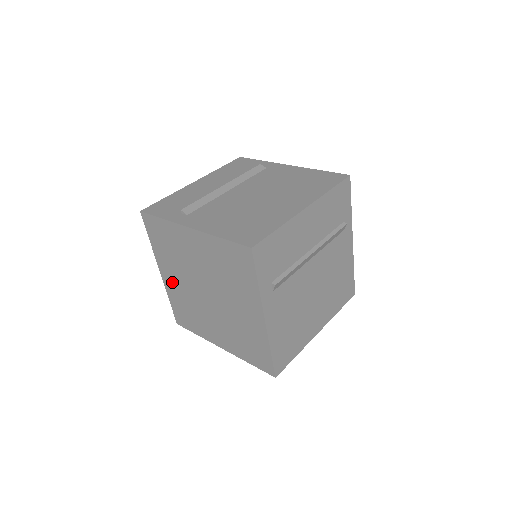
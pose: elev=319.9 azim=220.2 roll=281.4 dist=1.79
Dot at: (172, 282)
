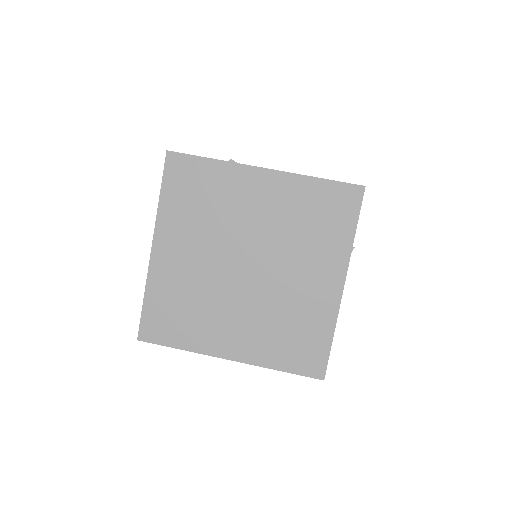
Dot at: (173, 261)
